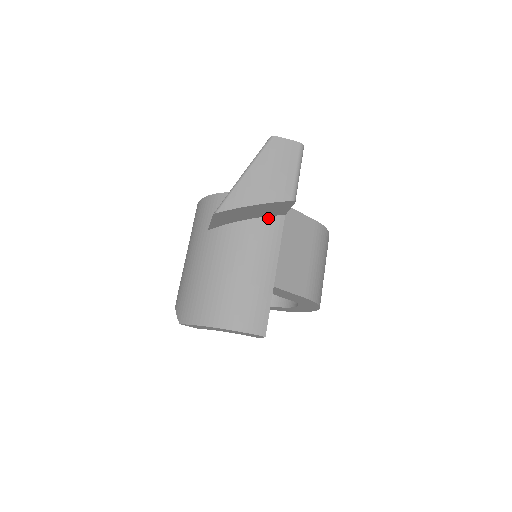
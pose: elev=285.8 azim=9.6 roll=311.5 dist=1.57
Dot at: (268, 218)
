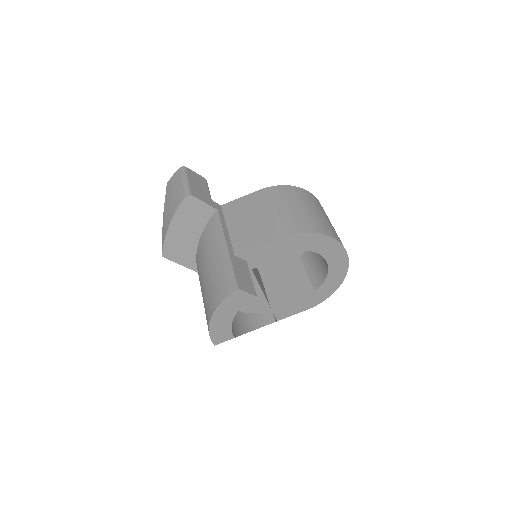
Dot at: (208, 224)
